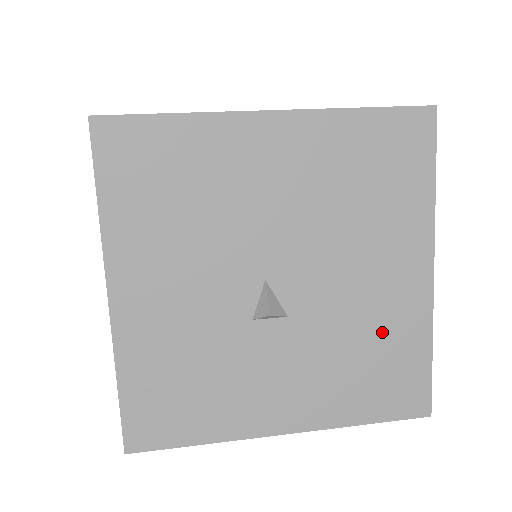
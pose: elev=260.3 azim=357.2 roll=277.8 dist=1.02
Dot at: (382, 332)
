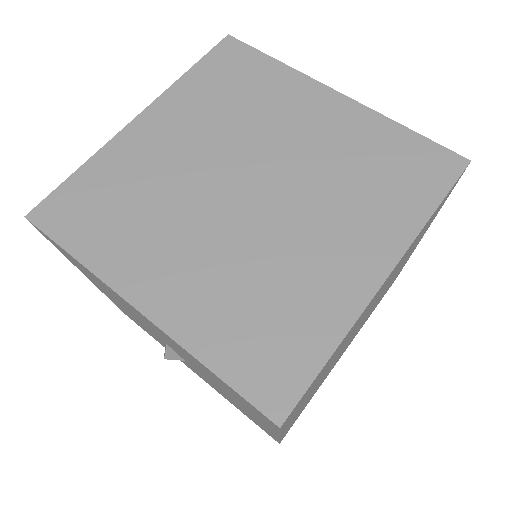
Dot at: (245, 412)
